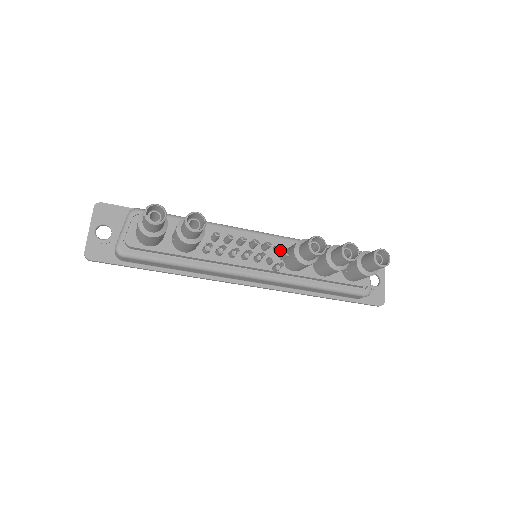
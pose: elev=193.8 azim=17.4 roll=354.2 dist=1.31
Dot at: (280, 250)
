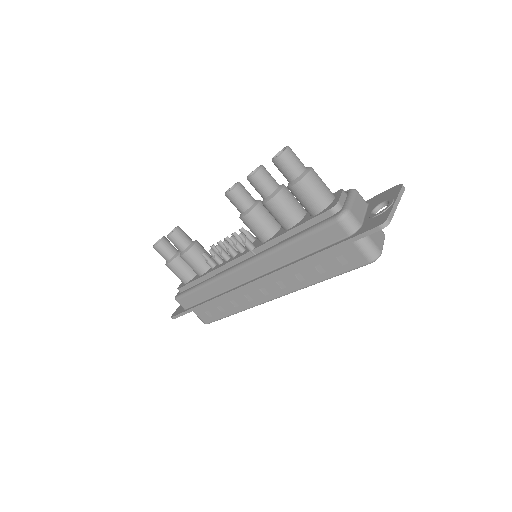
Dot at: occluded
